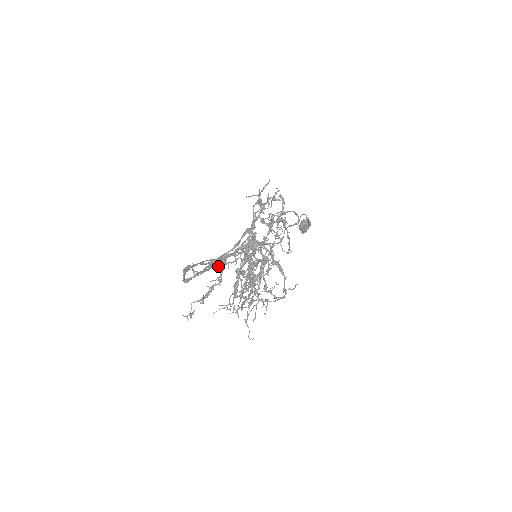
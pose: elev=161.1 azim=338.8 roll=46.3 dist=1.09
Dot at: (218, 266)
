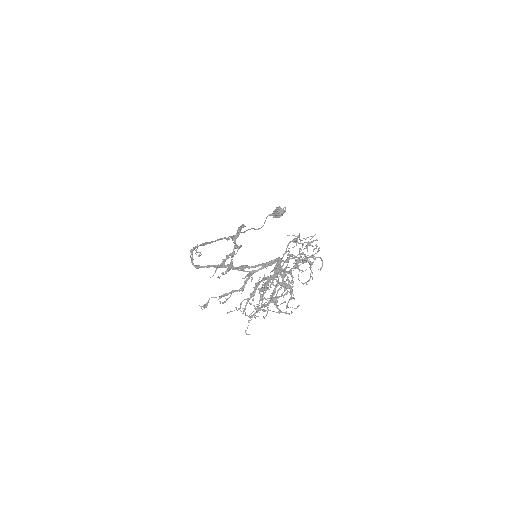
Dot at: (244, 278)
